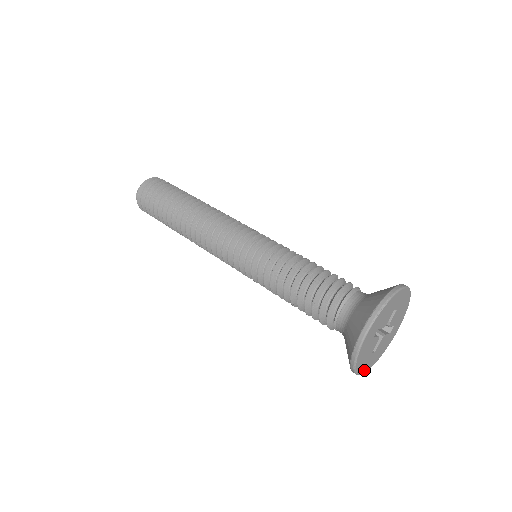
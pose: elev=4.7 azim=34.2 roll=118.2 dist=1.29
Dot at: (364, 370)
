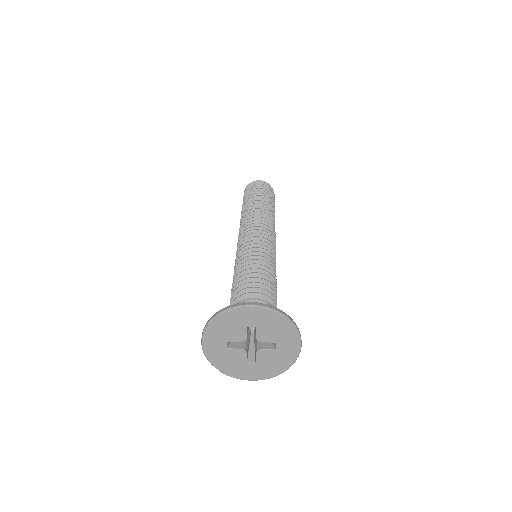
Dot at: (252, 377)
